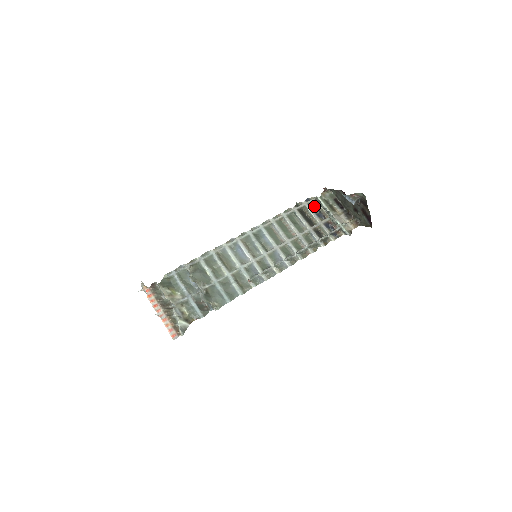
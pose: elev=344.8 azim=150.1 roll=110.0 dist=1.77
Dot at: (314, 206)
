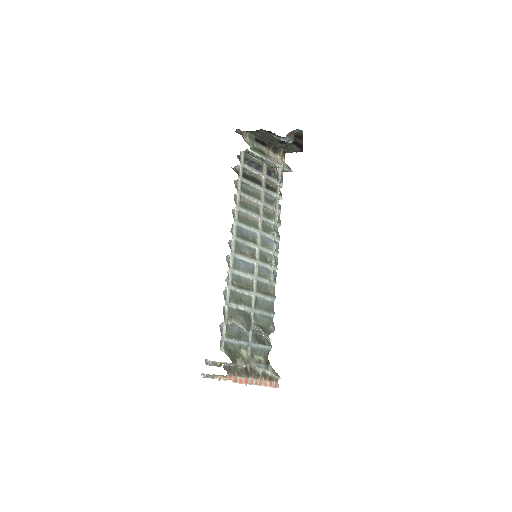
Dot at: (246, 160)
